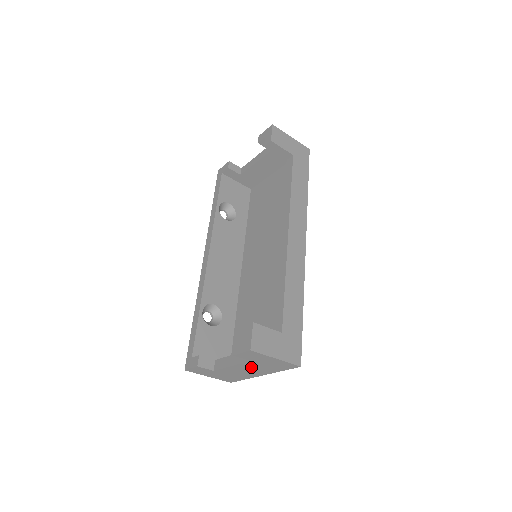
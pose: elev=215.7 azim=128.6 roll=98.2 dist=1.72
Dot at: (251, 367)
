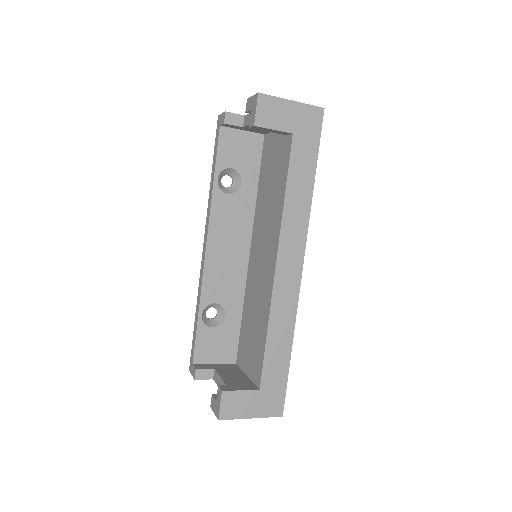
Dot at: occluded
